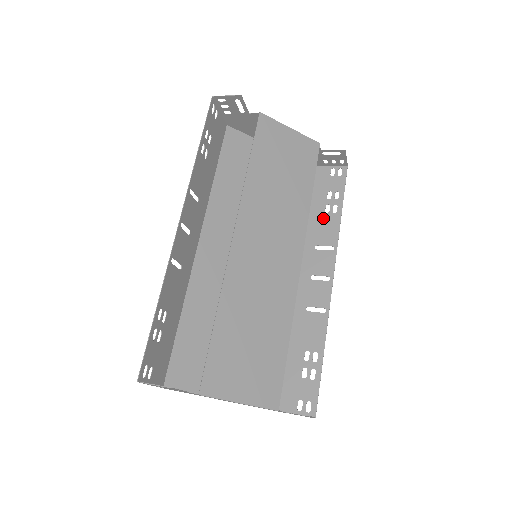
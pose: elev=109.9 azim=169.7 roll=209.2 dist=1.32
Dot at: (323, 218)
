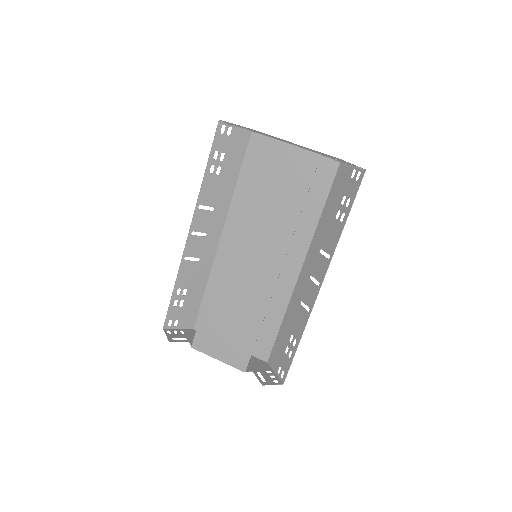
Dot at: (332, 223)
